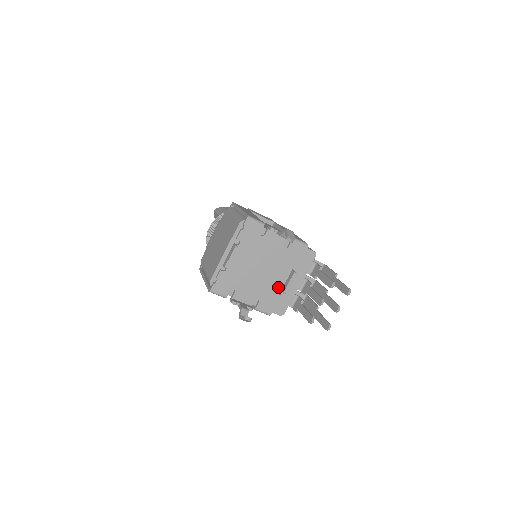
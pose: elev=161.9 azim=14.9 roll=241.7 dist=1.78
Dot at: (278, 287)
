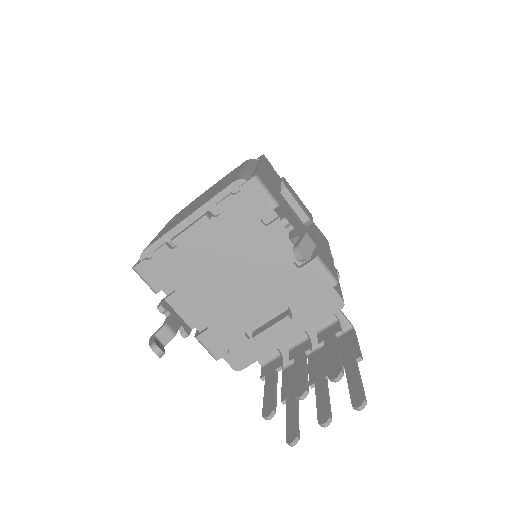
Dot at: (250, 324)
